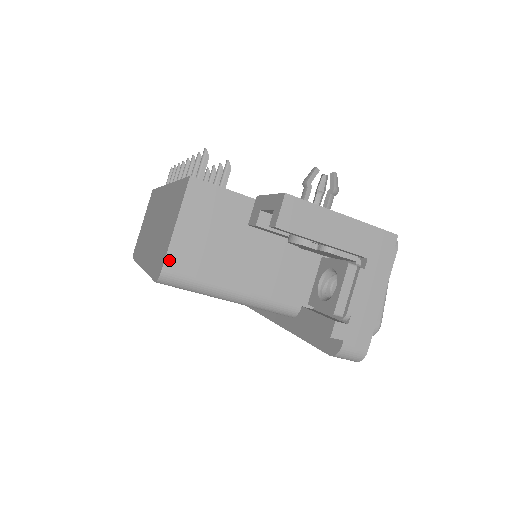
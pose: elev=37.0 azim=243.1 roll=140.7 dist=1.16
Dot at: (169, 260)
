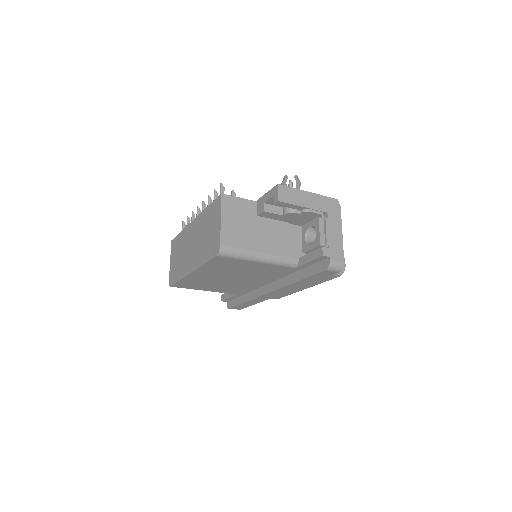
Dot at: (222, 239)
